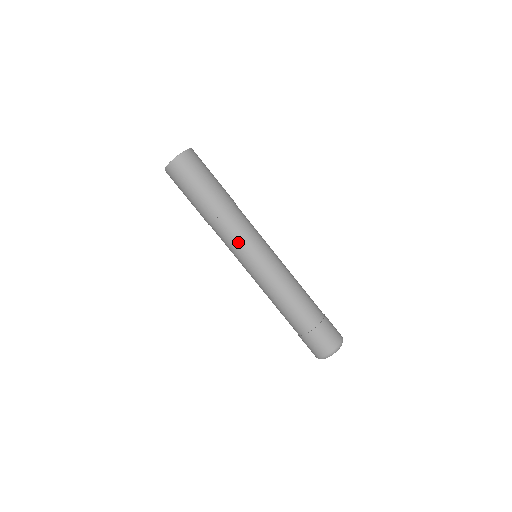
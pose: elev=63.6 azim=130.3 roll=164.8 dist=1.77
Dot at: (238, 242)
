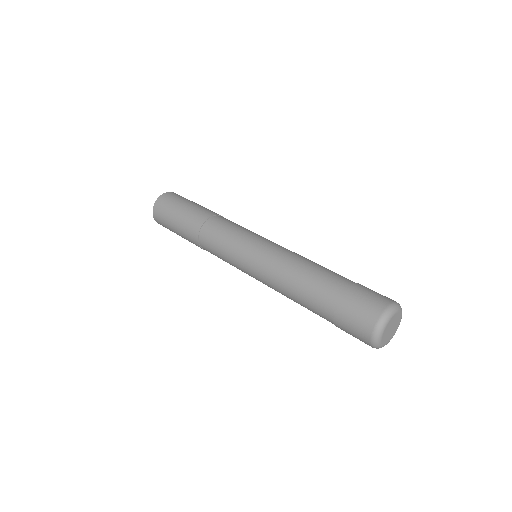
Dot at: (223, 257)
